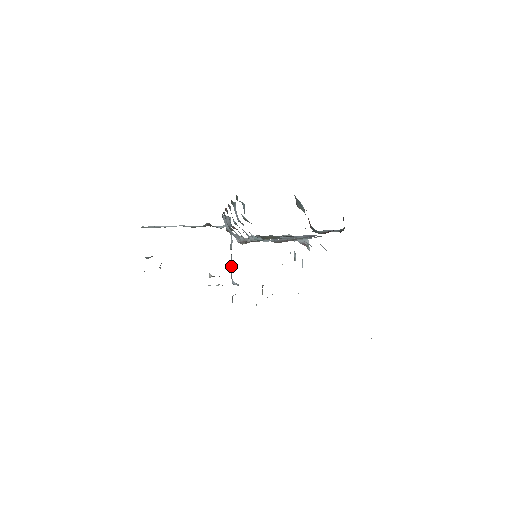
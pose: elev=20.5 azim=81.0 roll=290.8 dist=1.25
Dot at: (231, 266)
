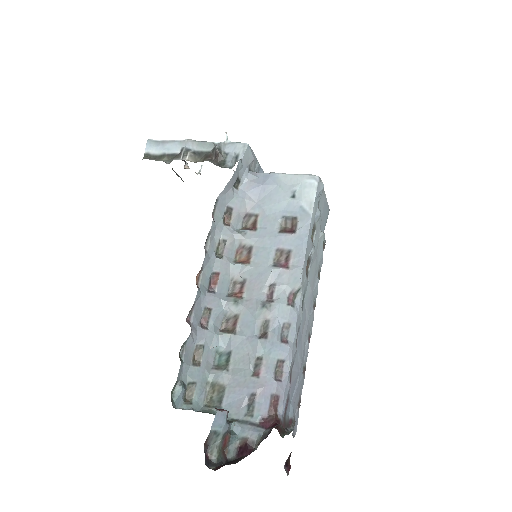
Dot at: (261, 169)
